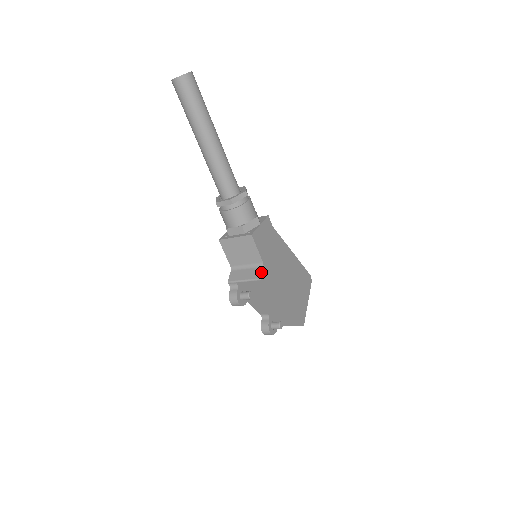
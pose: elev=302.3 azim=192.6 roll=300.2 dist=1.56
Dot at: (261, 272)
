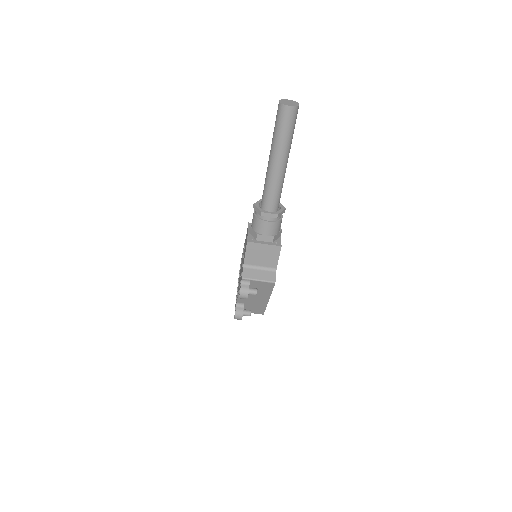
Dot at: (275, 276)
